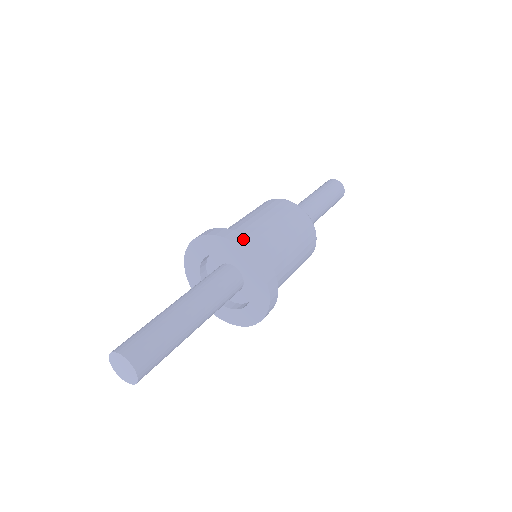
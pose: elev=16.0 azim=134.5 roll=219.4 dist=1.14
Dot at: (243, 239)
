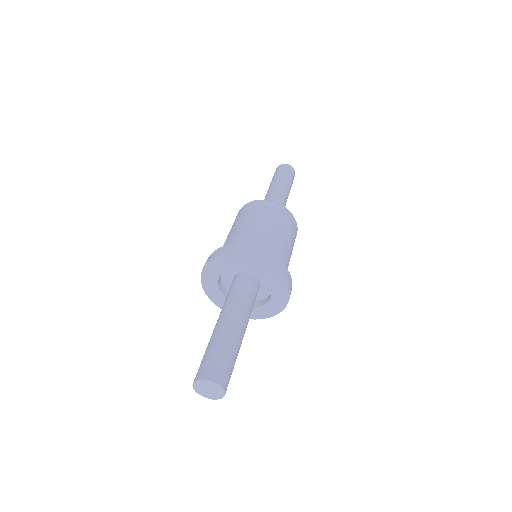
Dot at: (239, 247)
